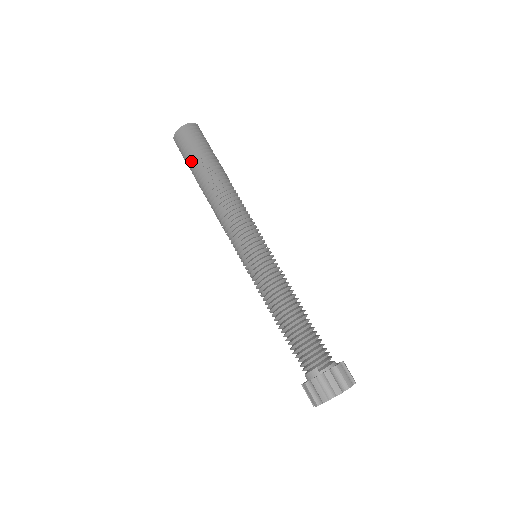
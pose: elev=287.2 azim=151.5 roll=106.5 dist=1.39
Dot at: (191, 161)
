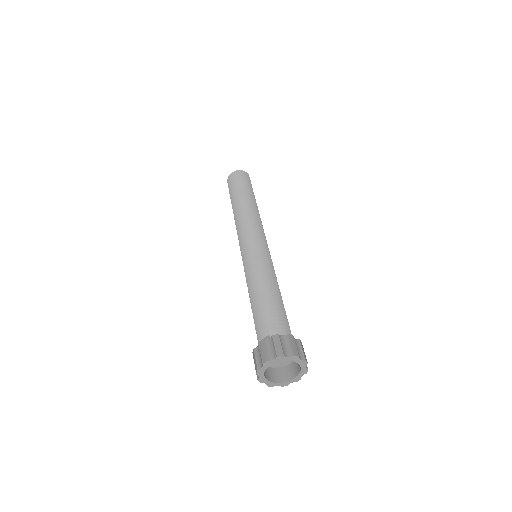
Dot at: occluded
